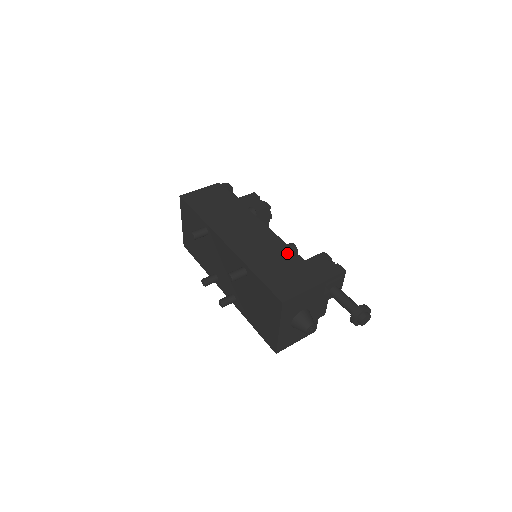
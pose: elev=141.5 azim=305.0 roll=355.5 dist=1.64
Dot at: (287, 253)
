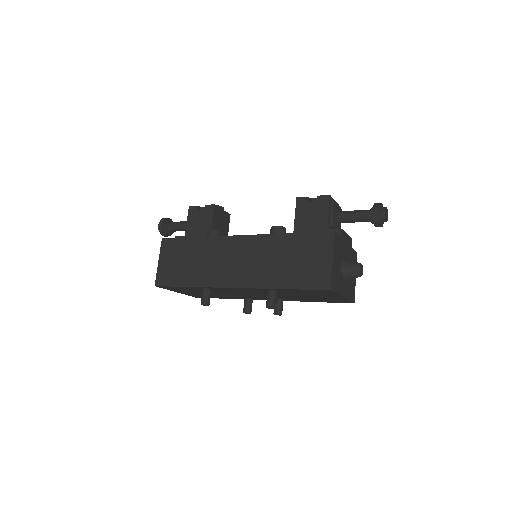
Dot at: (282, 242)
